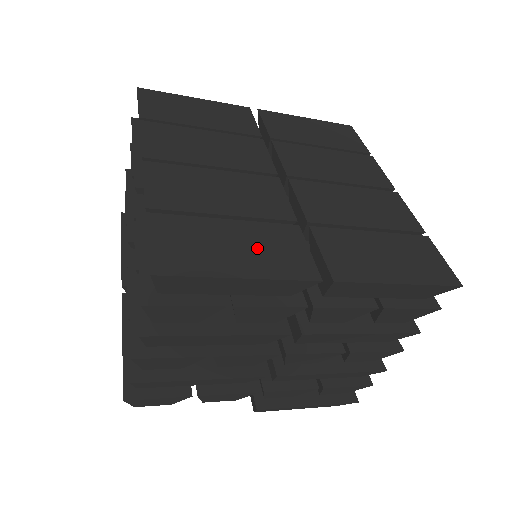
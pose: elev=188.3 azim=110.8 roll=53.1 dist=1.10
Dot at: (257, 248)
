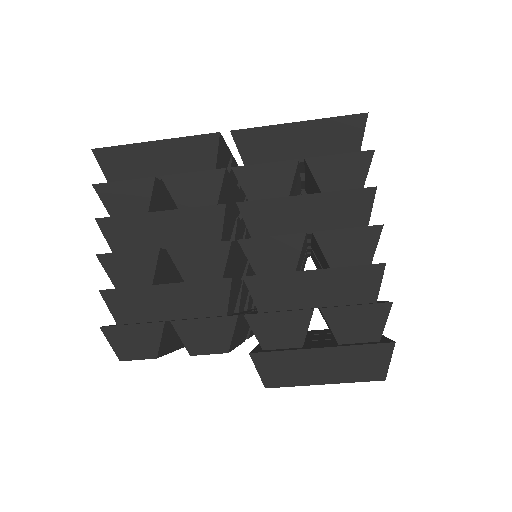
Dot at: occluded
